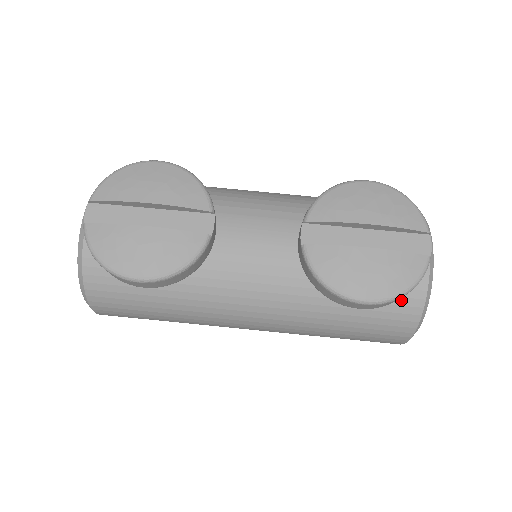
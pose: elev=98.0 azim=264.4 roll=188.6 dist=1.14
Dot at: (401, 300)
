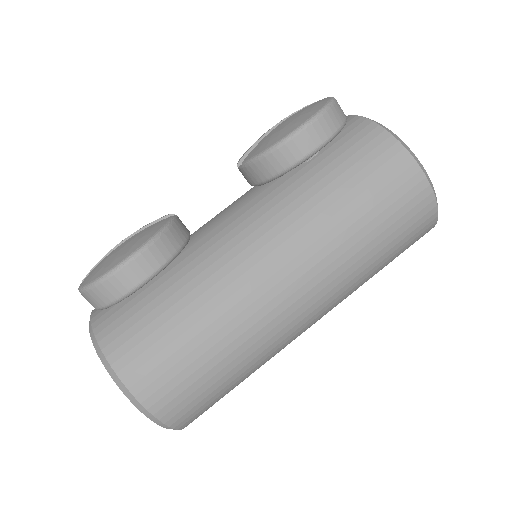
Dot at: (357, 137)
